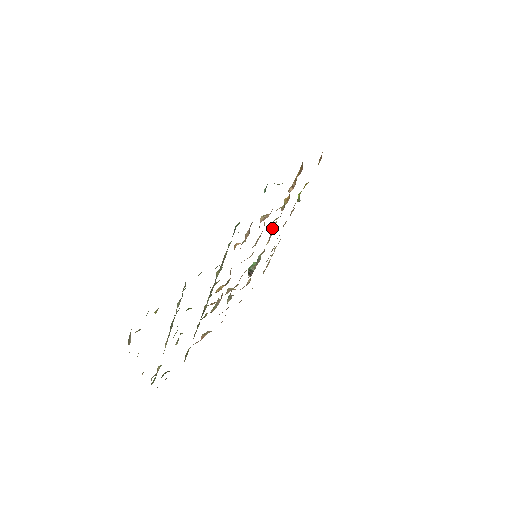
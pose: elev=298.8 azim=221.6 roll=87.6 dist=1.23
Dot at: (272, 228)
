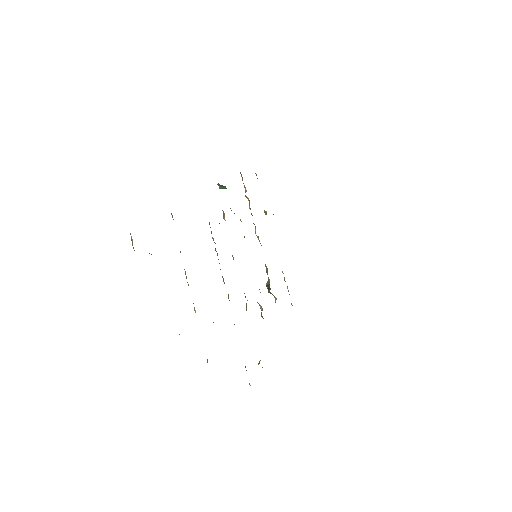
Dot at: (255, 232)
